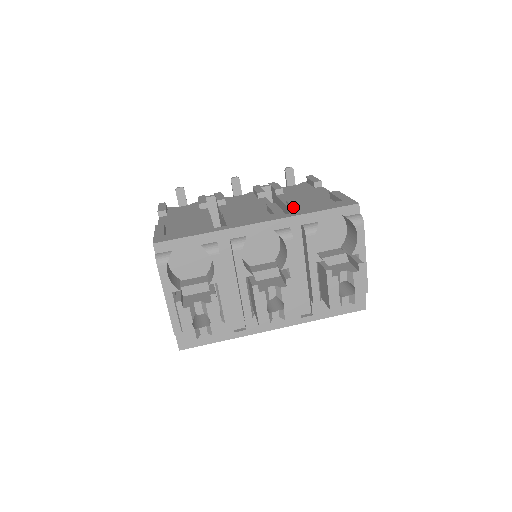
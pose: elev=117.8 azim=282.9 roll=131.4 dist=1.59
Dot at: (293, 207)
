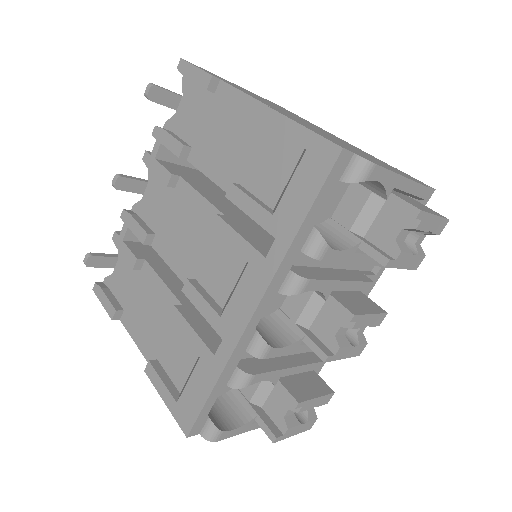
Dot at: occluded
